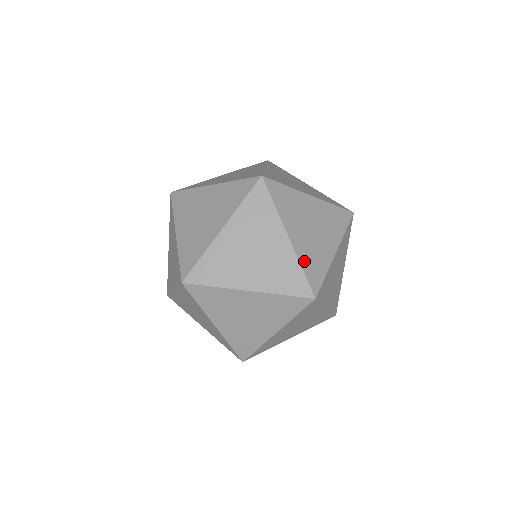
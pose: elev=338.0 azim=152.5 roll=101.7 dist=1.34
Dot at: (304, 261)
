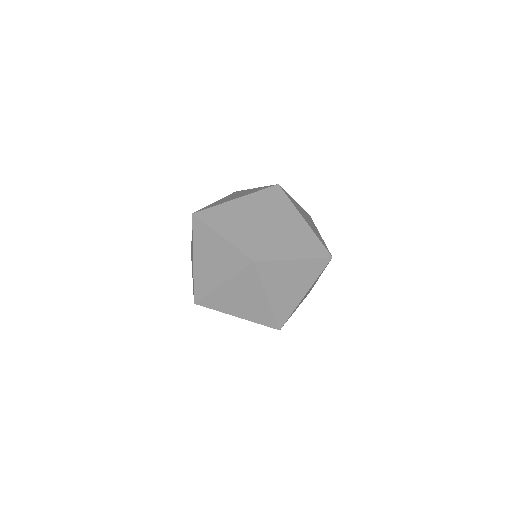
Dot at: (238, 243)
